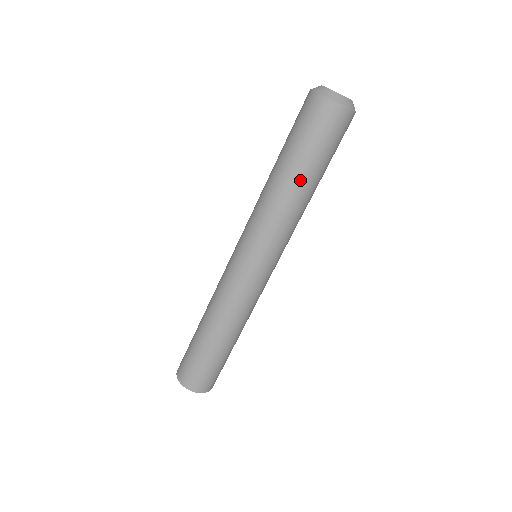
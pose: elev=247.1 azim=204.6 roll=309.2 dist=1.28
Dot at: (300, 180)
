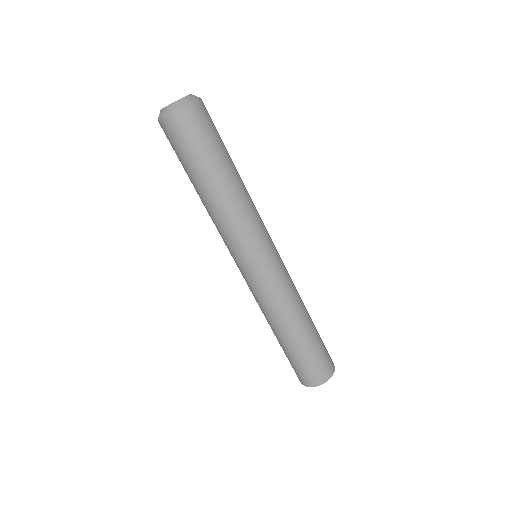
Dot at: (198, 189)
